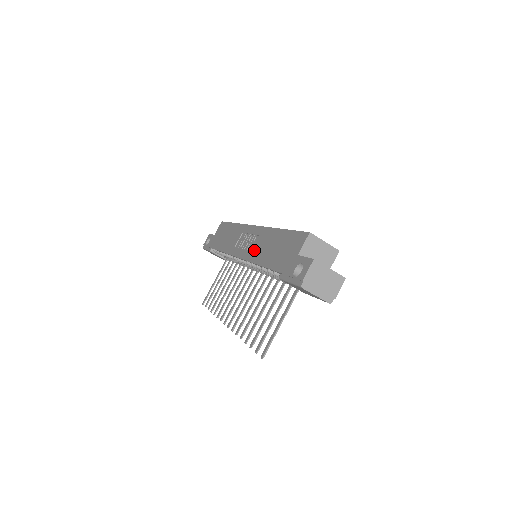
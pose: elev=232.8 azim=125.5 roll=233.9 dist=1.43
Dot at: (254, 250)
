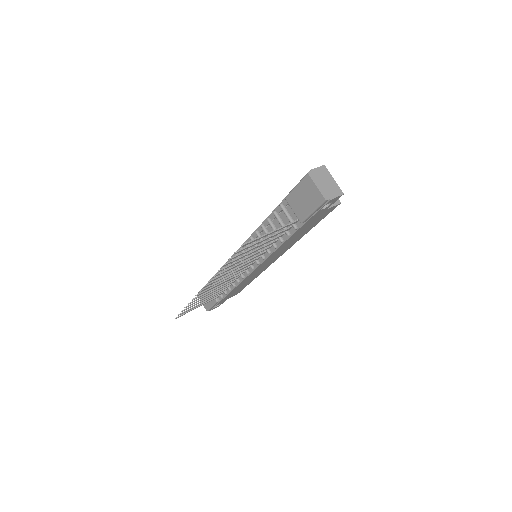
Dot at: occluded
